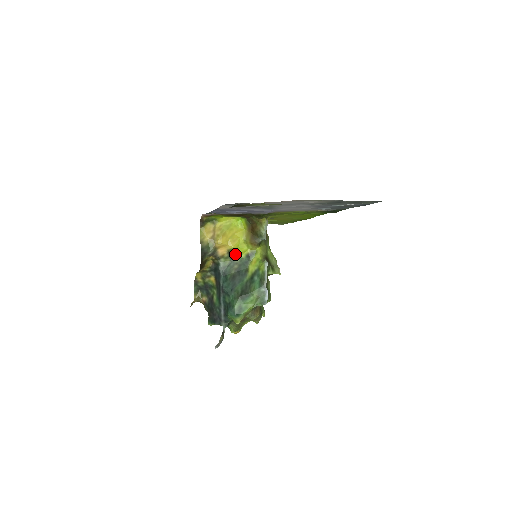
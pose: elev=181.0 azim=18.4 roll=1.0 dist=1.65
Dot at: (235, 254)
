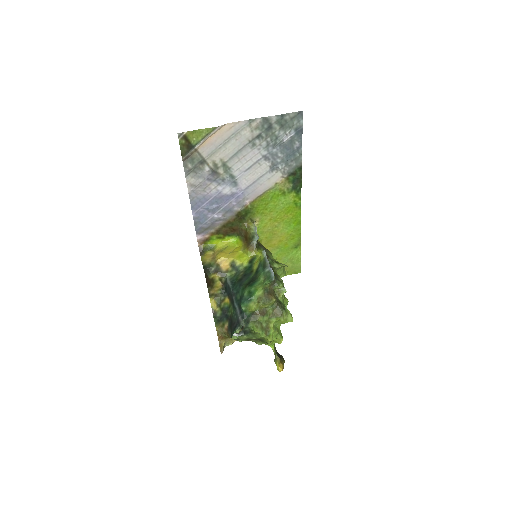
Dot at: (238, 265)
